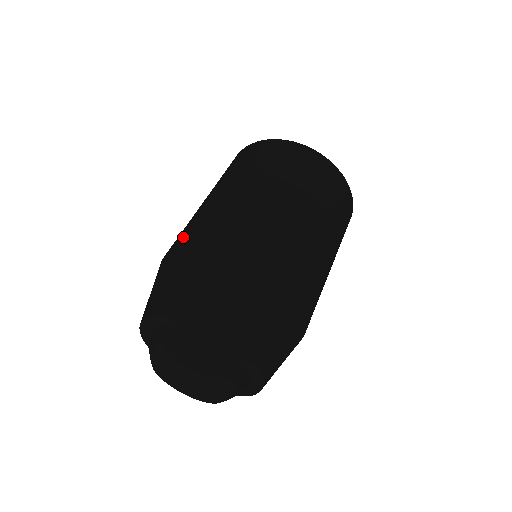
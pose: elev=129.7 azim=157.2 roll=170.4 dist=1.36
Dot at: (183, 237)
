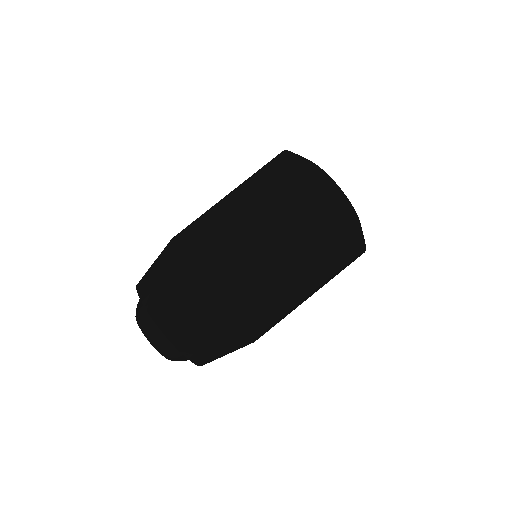
Dot at: occluded
